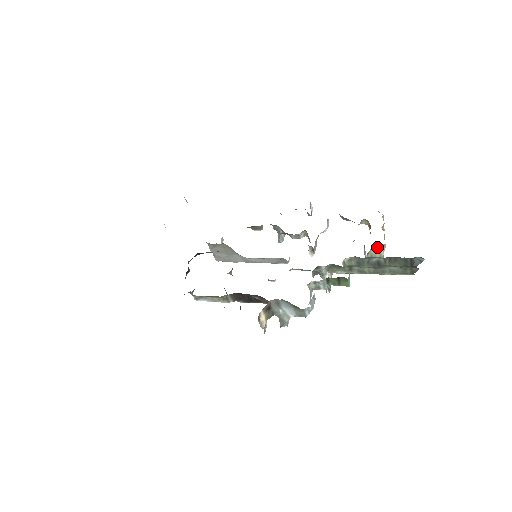
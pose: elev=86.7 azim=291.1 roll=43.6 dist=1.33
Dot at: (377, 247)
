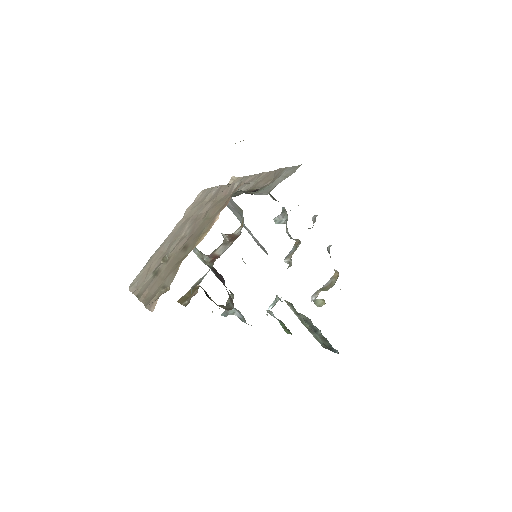
Dot at: occluded
